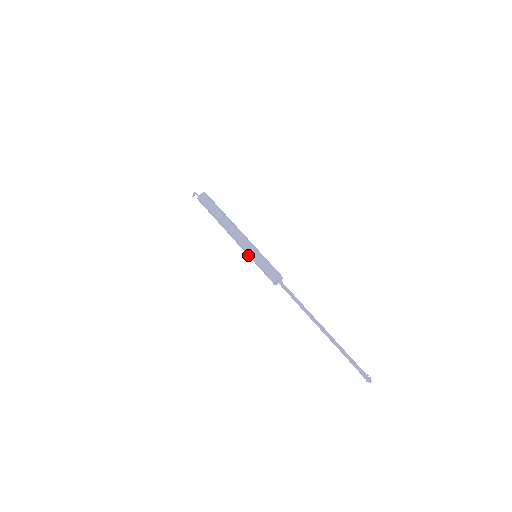
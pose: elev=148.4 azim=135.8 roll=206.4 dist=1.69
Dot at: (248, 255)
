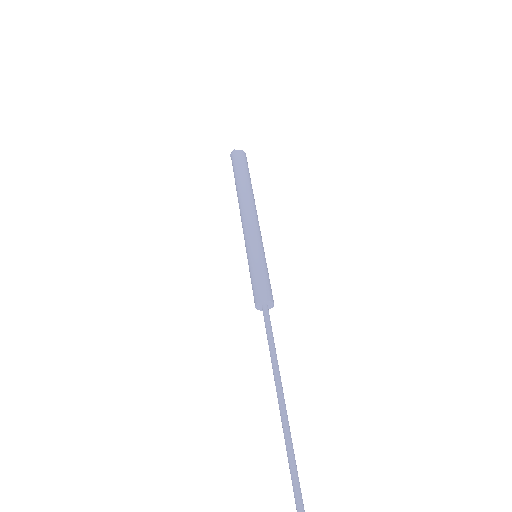
Dot at: (246, 249)
